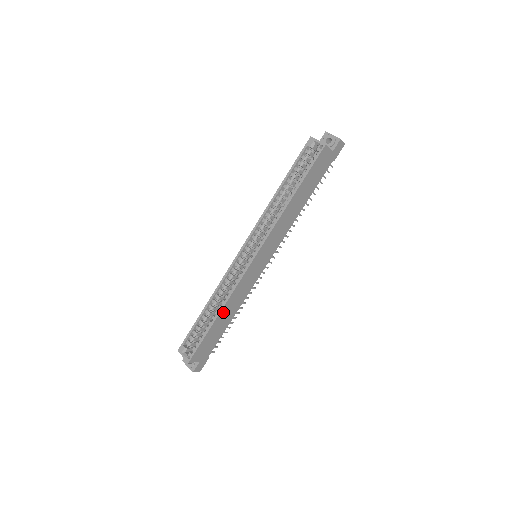
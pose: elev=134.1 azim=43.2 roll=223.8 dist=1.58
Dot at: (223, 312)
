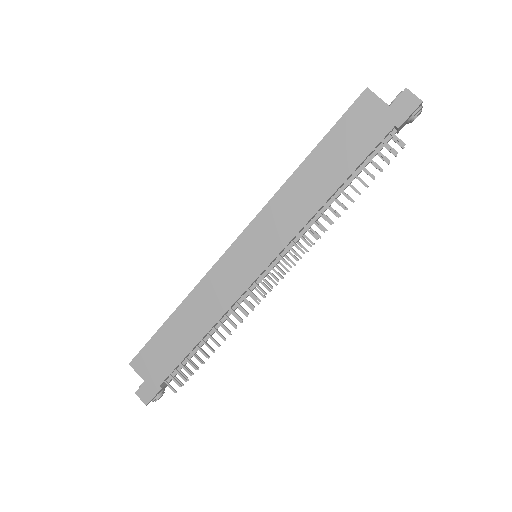
Dot at: (184, 311)
